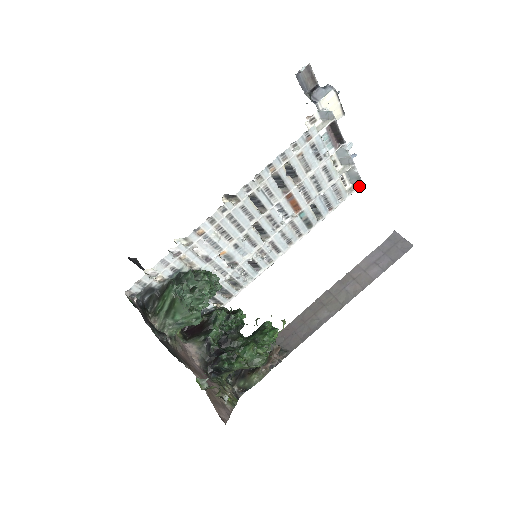
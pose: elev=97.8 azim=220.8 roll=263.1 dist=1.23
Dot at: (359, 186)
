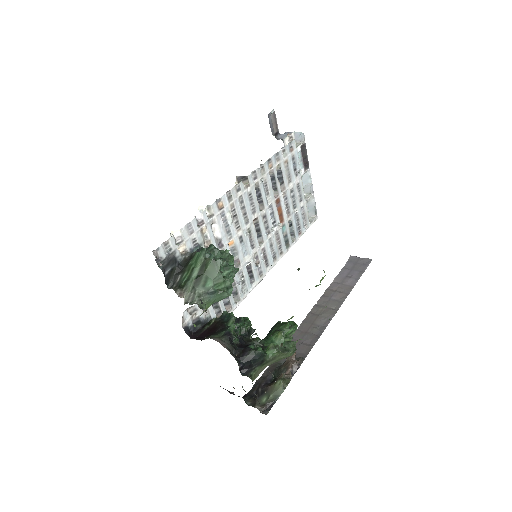
Dot at: (315, 219)
